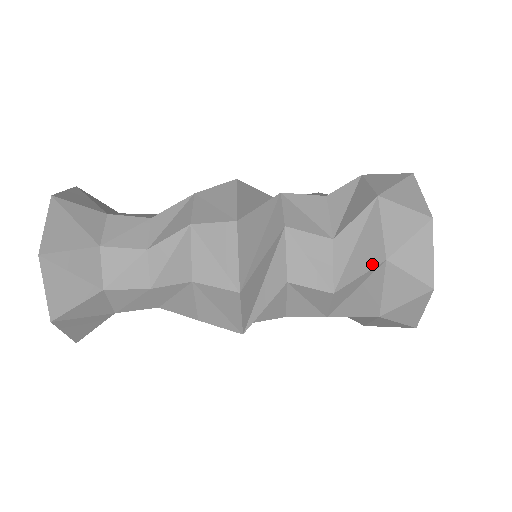
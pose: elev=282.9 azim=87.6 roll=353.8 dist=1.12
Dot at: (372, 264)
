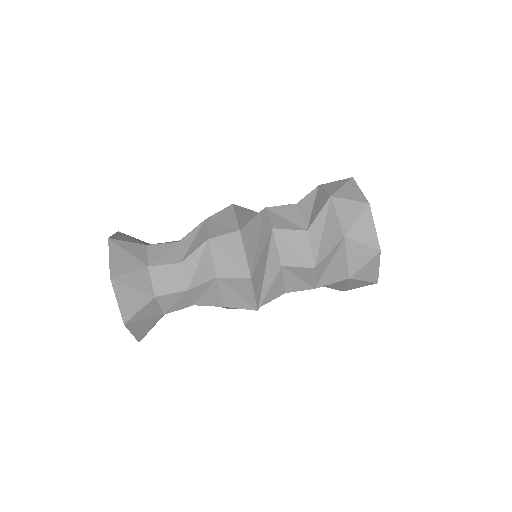
Dot at: (324, 203)
